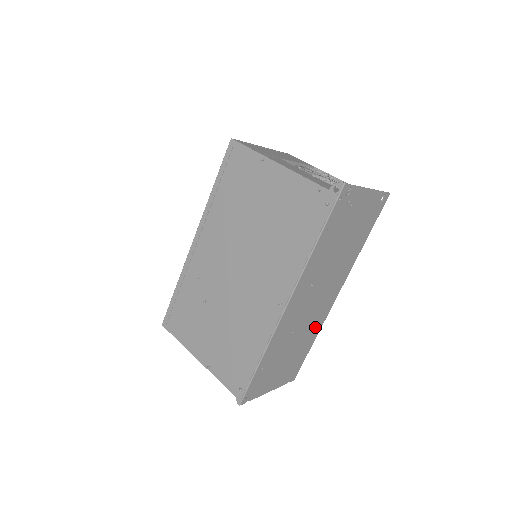
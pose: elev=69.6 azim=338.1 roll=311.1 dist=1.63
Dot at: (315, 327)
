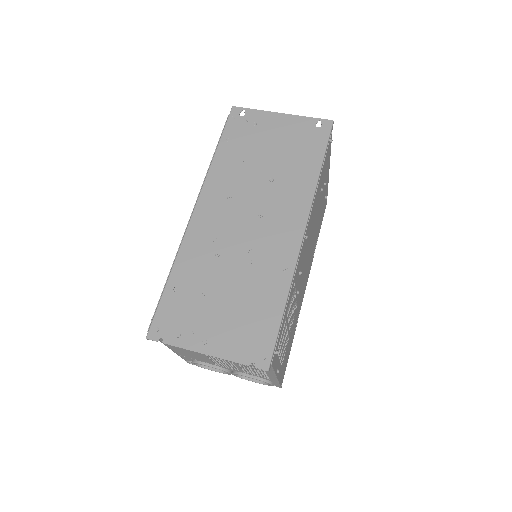
Dot at: (274, 271)
